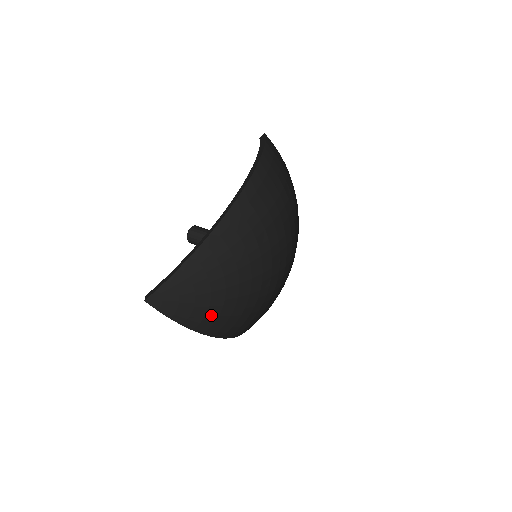
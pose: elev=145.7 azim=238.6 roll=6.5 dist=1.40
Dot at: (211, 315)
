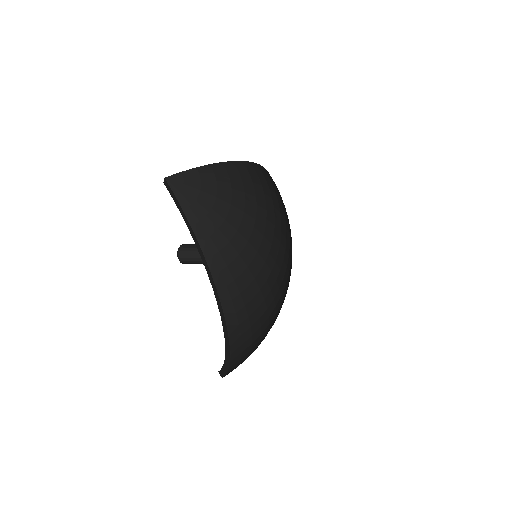
Dot at: (223, 234)
